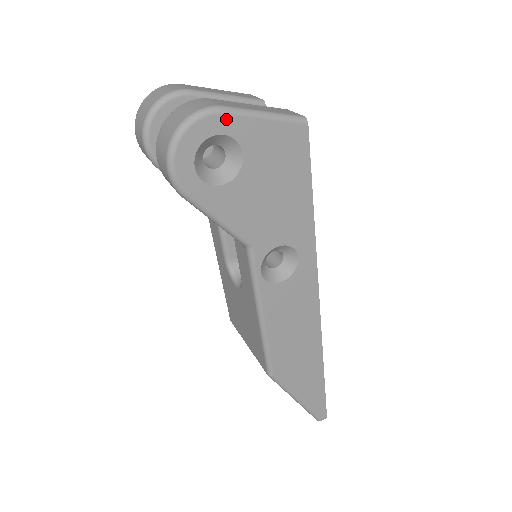
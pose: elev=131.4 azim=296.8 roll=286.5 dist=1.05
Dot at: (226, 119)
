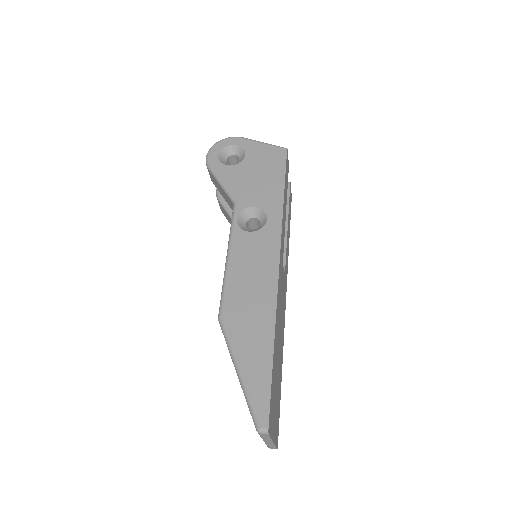
Dot at: (241, 140)
